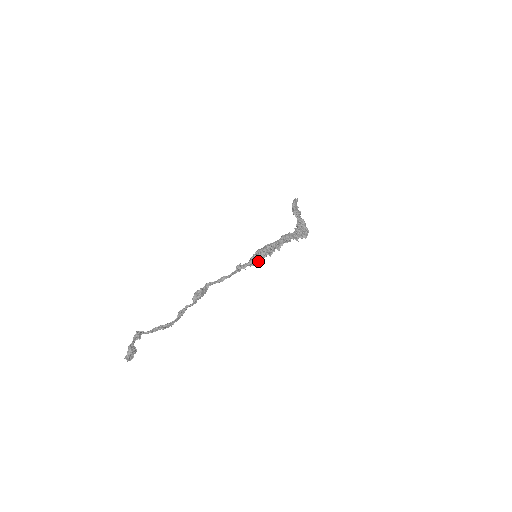
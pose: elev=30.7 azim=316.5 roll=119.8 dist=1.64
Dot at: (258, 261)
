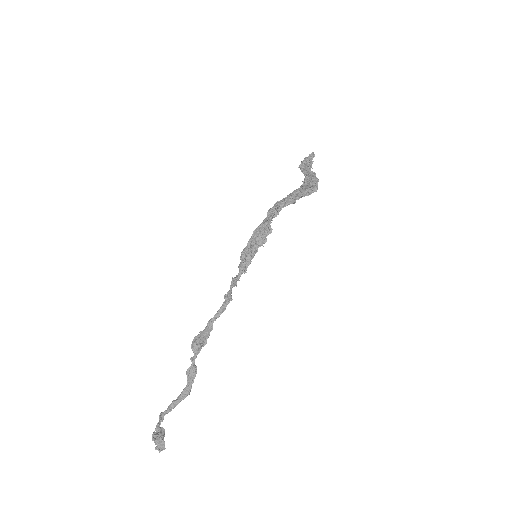
Dot at: (248, 261)
